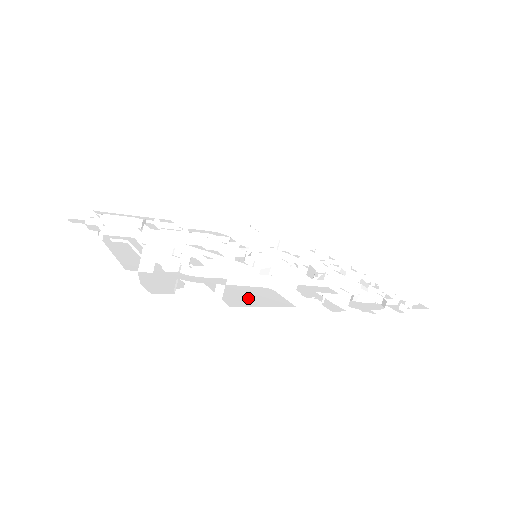
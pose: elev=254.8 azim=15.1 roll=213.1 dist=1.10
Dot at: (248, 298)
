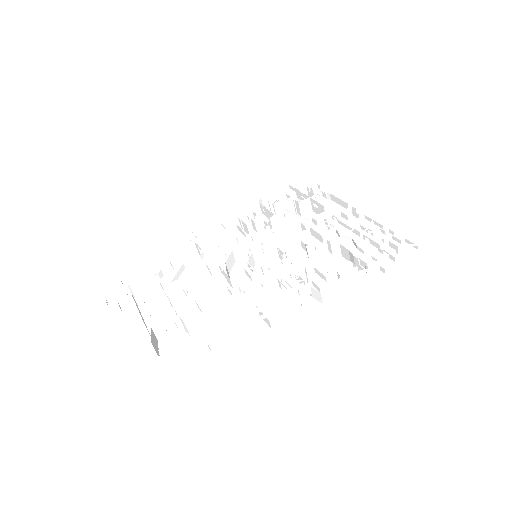
Dot at: (233, 339)
